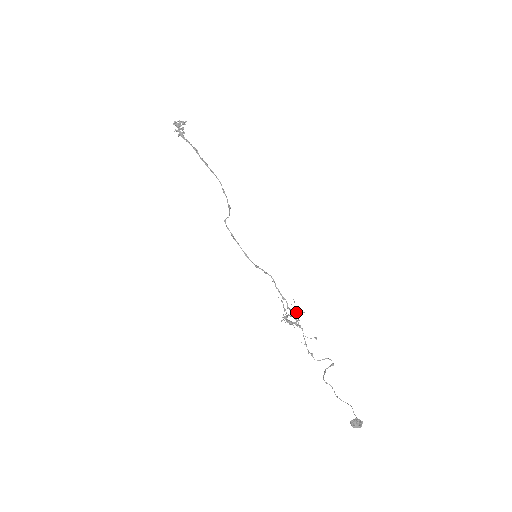
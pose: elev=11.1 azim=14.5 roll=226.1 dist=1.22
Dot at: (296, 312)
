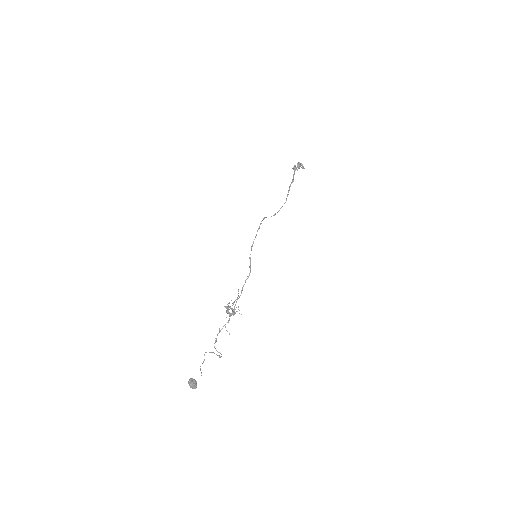
Dot at: (238, 309)
